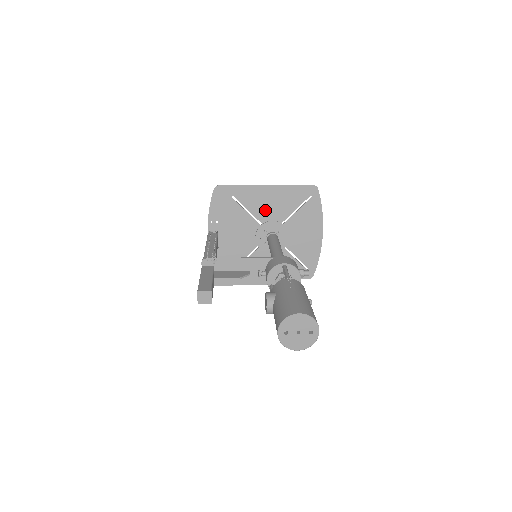
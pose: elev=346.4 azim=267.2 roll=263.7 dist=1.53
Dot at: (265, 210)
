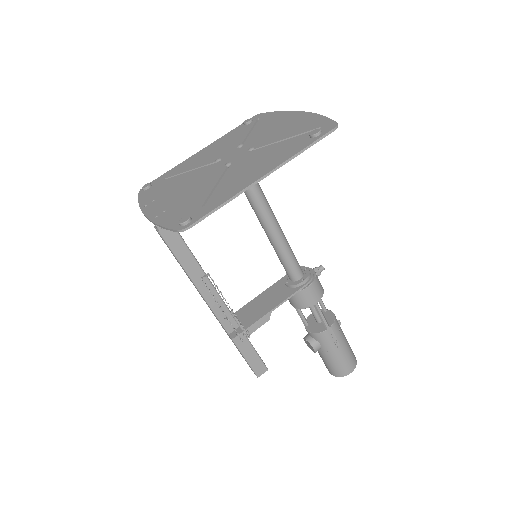
Dot at: (243, 170)
